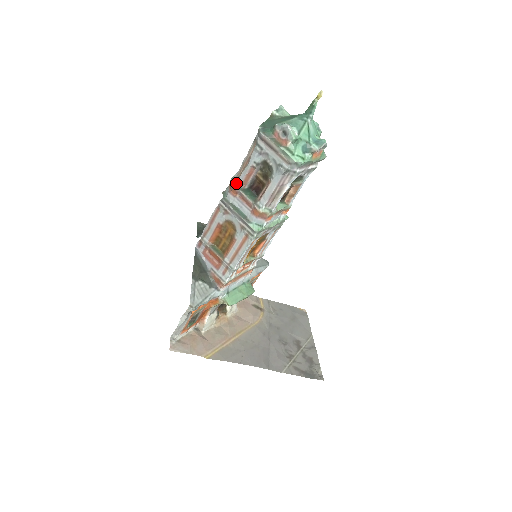
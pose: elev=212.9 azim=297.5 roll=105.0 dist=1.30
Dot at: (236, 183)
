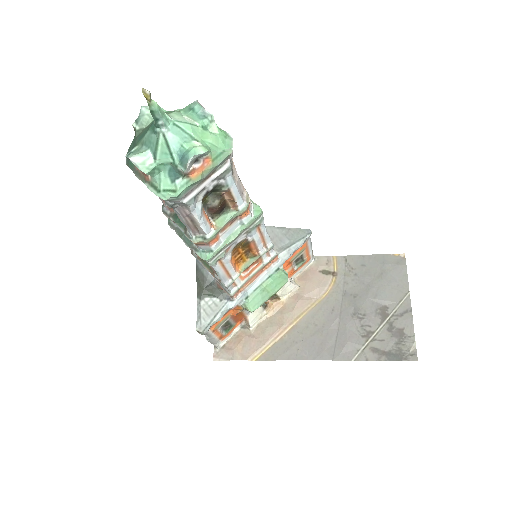
Dot at: (164, 209)
